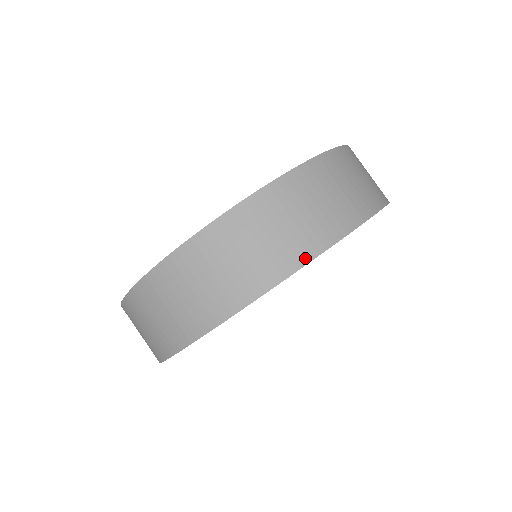
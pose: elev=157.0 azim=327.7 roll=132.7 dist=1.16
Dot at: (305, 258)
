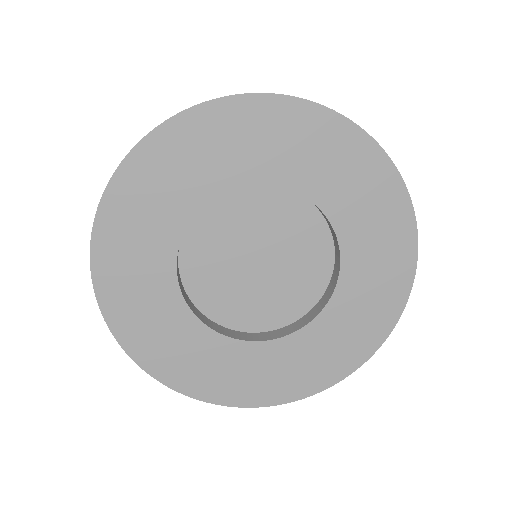
Dot at: (156, 127)
